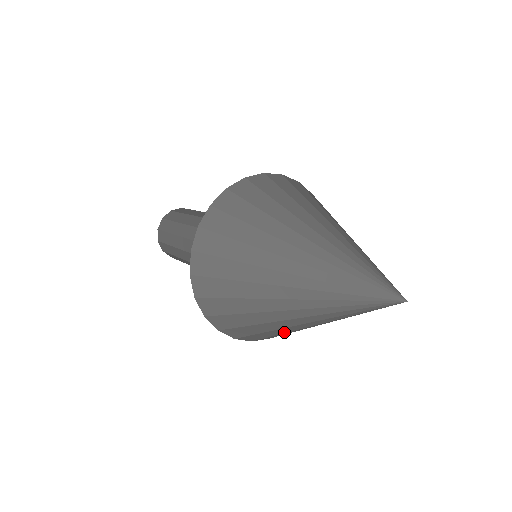
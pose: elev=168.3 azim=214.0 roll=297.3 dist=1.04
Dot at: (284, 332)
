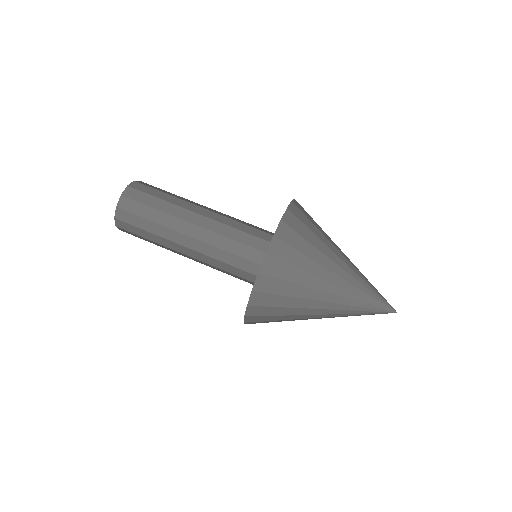
Dot at: occluded
